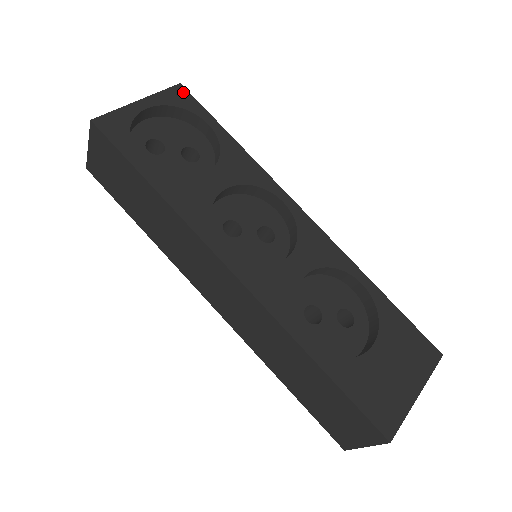
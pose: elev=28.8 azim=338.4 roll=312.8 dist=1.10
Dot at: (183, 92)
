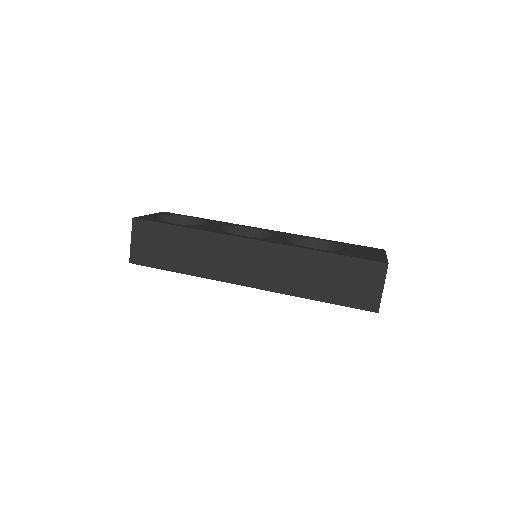
Dot at: (168, 213)
